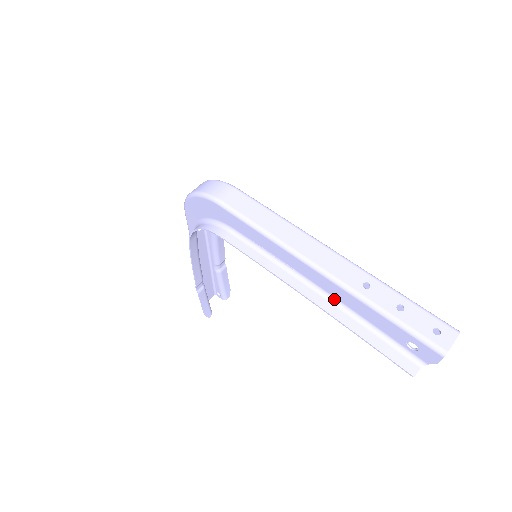
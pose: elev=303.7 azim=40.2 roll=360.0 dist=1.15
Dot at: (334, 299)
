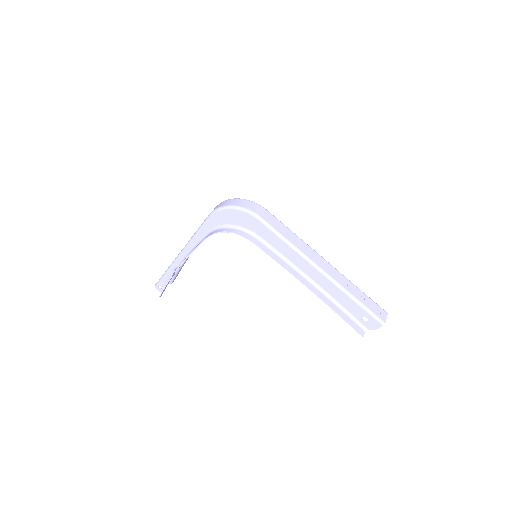
Dot at: (323, 290)
